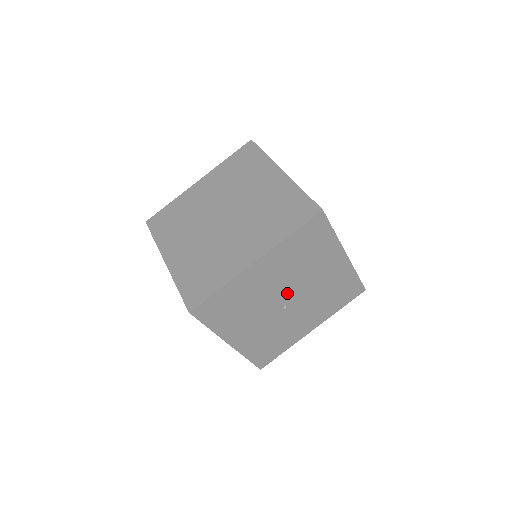
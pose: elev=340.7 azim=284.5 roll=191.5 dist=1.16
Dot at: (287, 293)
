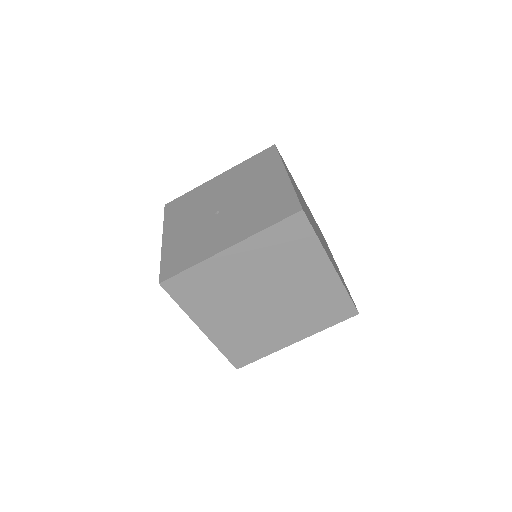
Dot at: (226, 201)
